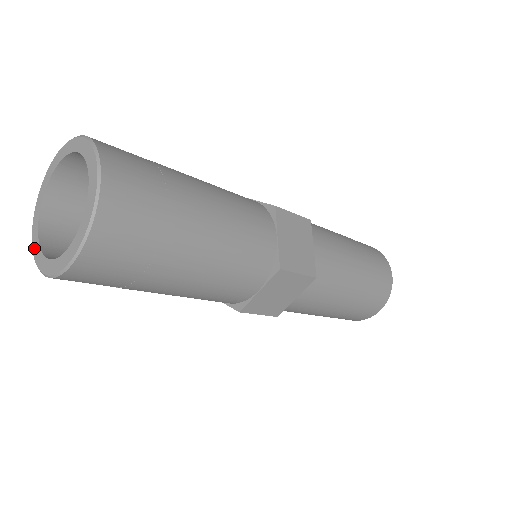
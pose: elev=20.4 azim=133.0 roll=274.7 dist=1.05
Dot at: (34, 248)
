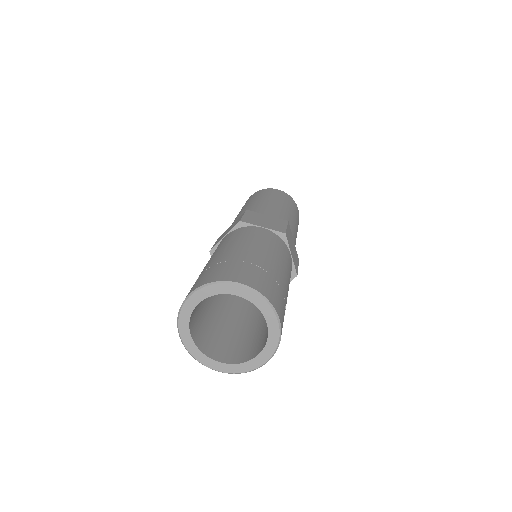
Dot at: (195, 356)
